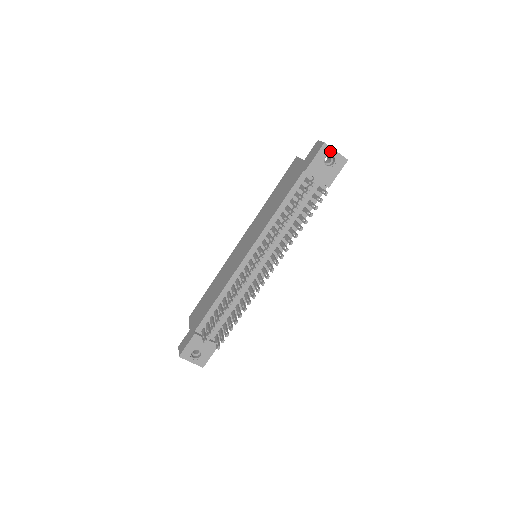
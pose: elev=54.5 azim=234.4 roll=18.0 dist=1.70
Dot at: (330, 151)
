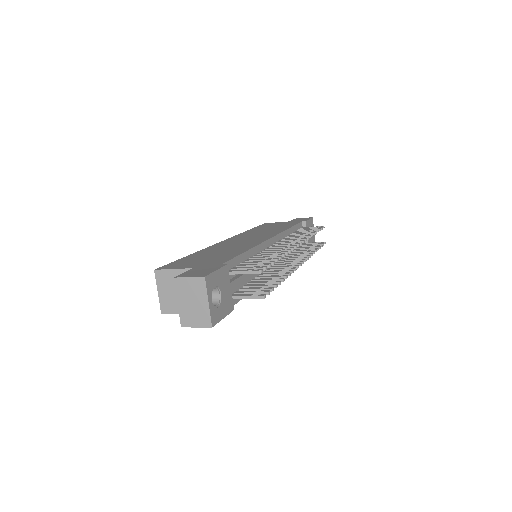
Dot at: (313, 226)
